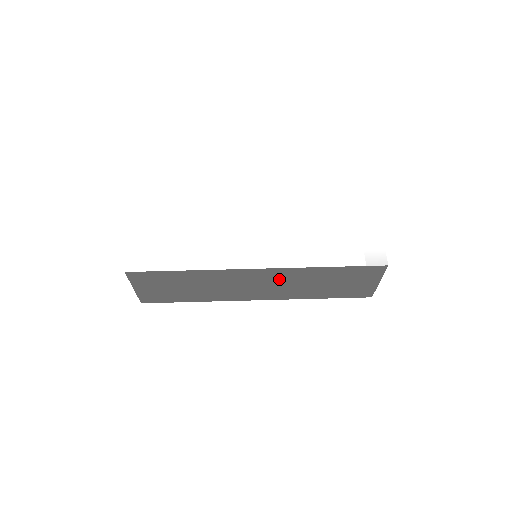
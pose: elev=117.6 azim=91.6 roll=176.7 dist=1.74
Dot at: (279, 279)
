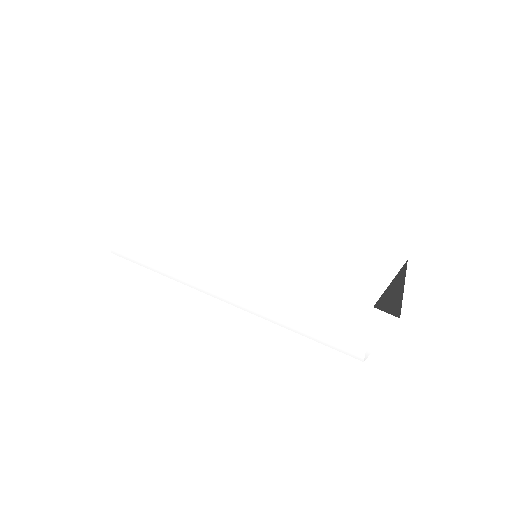
Dot at: occluded
